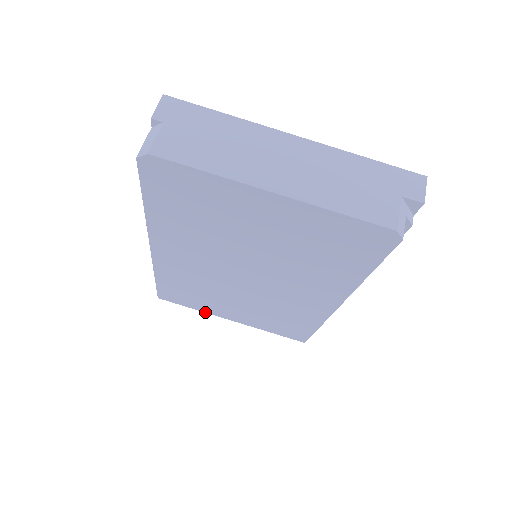
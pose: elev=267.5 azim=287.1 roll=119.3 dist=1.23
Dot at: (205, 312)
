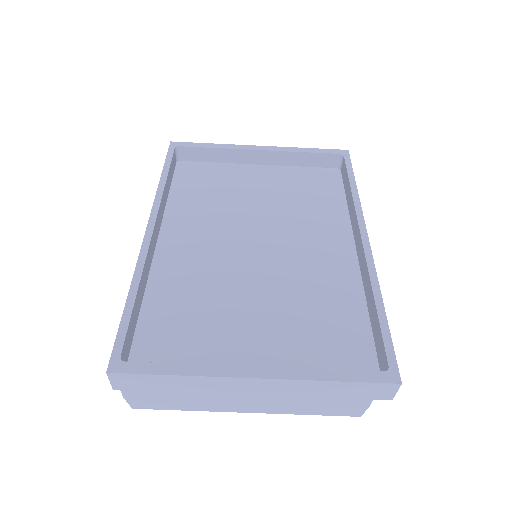
Dot at: occluded
